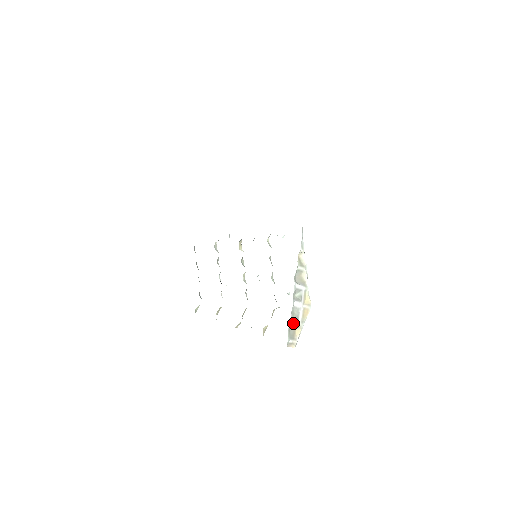
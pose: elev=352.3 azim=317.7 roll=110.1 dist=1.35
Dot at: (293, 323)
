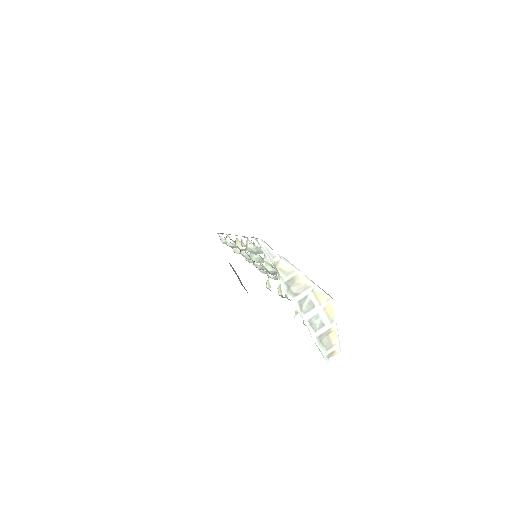
Dot at: (320, 334)
